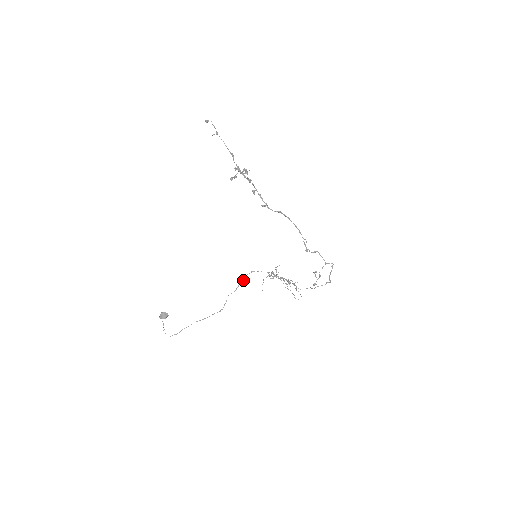
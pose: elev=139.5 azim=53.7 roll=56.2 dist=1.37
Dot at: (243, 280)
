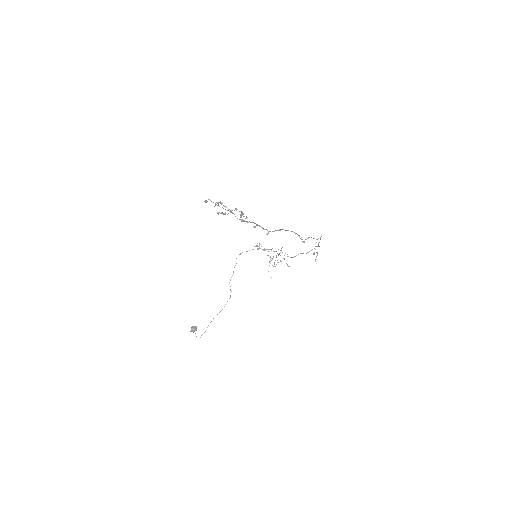
Dot at: occluded
